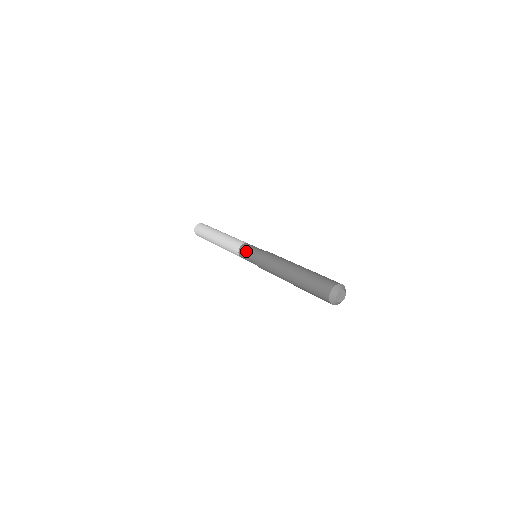
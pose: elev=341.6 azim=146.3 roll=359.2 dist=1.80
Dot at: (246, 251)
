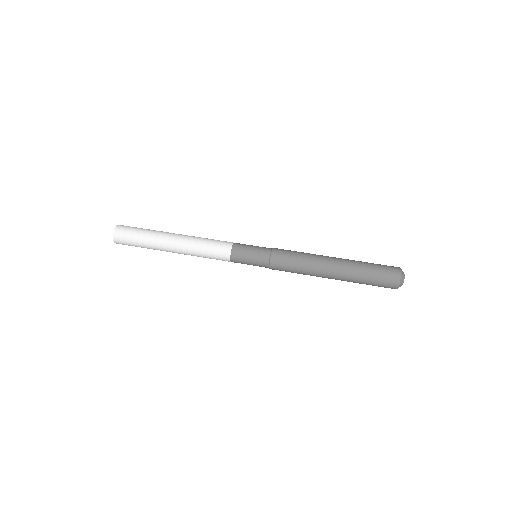
Dot at: (247, 249)
